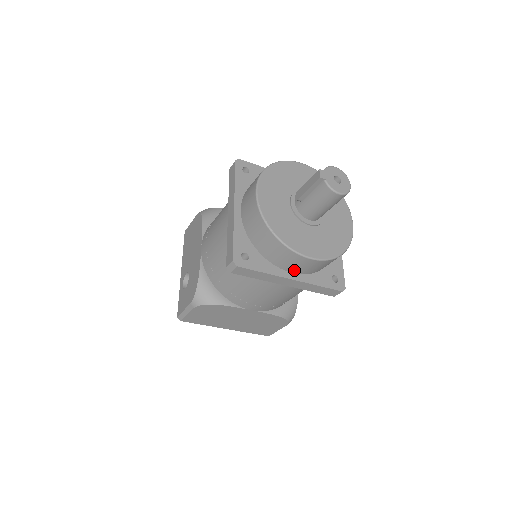
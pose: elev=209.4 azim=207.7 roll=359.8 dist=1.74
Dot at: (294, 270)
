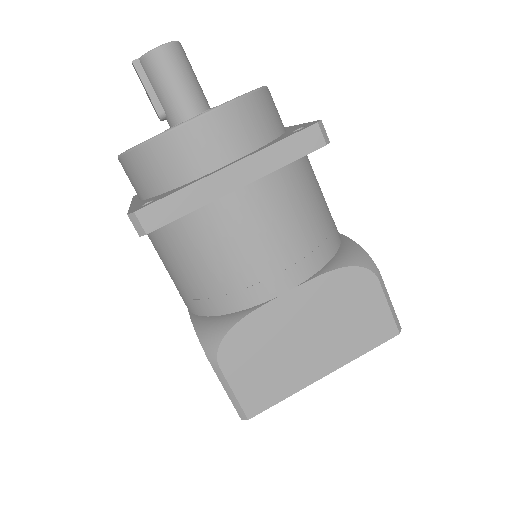
Dot at: (220, 158)
